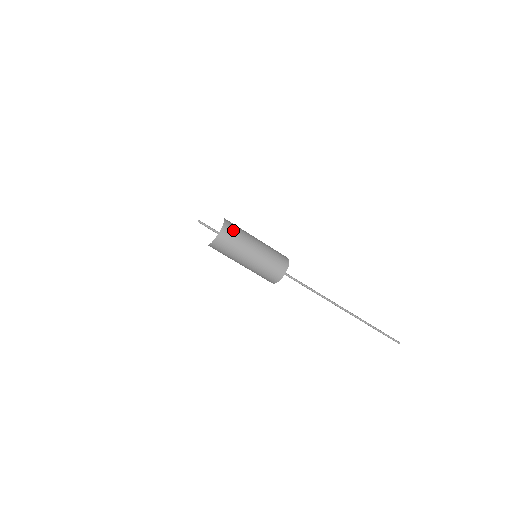
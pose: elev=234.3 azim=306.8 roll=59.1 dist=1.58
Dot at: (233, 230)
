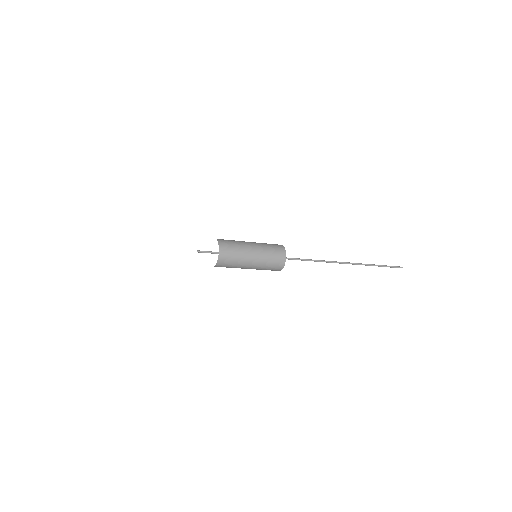
Dot at: (229, 251)
